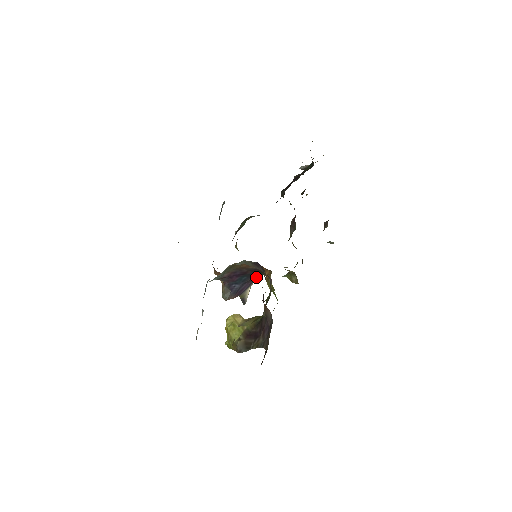
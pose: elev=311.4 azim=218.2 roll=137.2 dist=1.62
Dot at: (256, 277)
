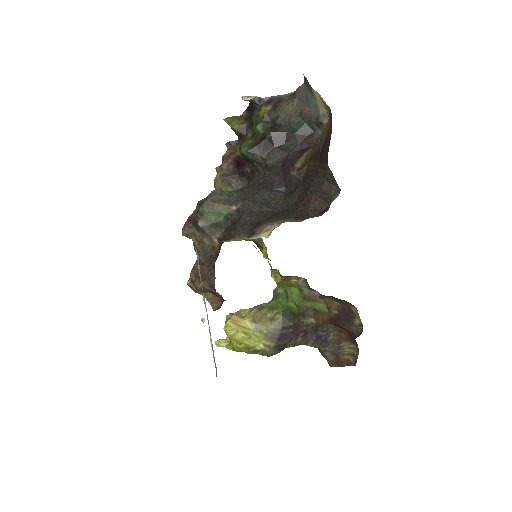
Dot at: occluded
